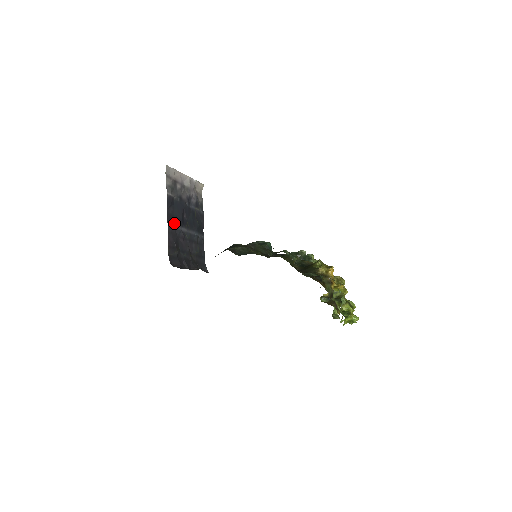
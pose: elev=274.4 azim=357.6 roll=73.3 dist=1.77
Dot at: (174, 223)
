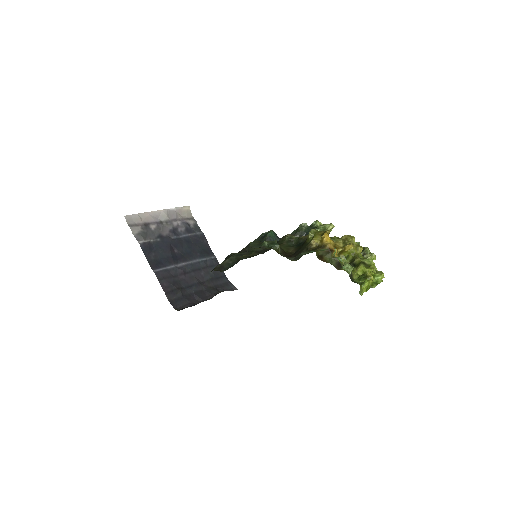
Dot at: (163, 266)
